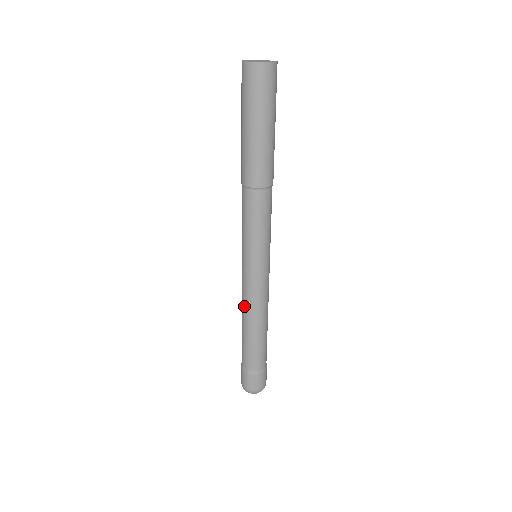
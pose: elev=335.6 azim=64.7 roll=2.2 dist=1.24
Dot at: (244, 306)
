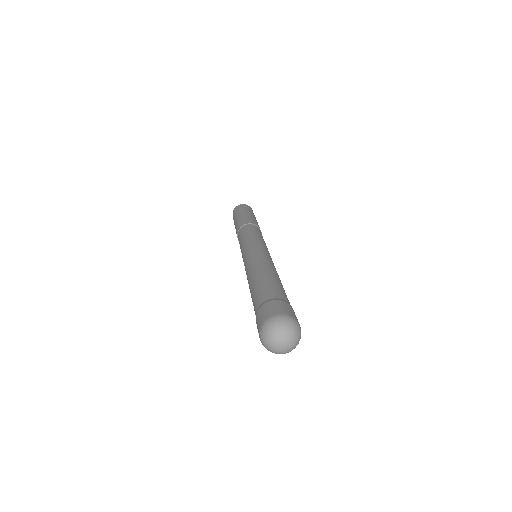
Dot at: (247, 271)
